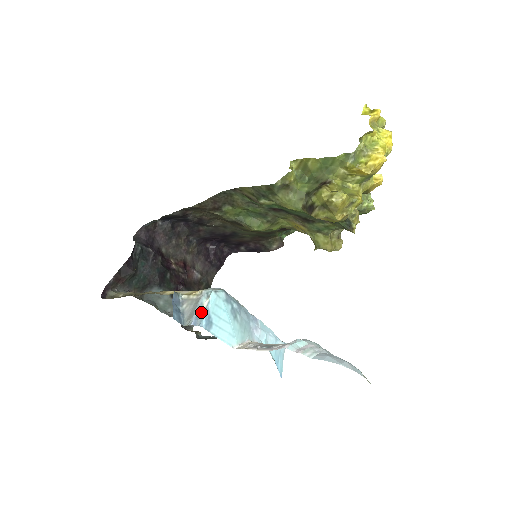
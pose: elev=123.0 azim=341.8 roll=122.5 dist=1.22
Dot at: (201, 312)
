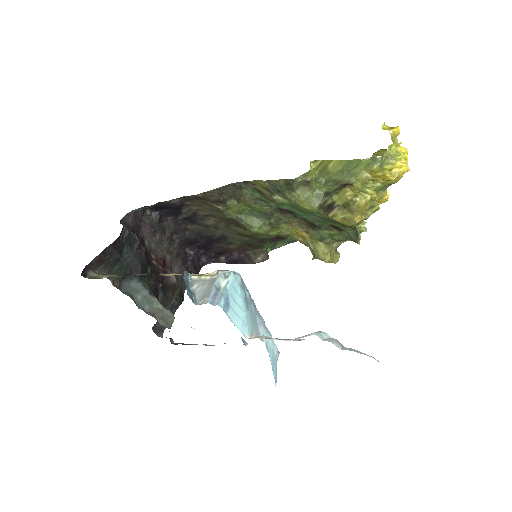
Dot at: (219, 292)
